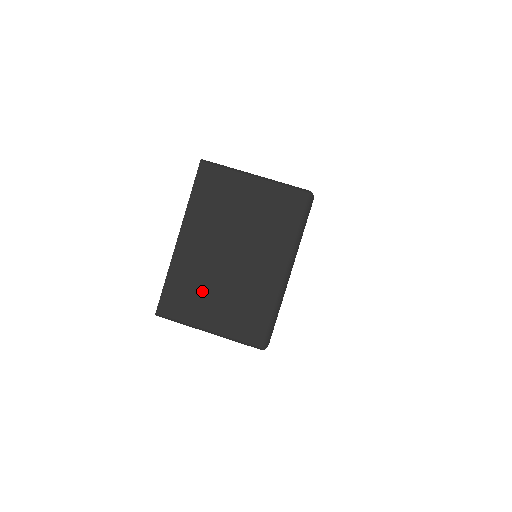
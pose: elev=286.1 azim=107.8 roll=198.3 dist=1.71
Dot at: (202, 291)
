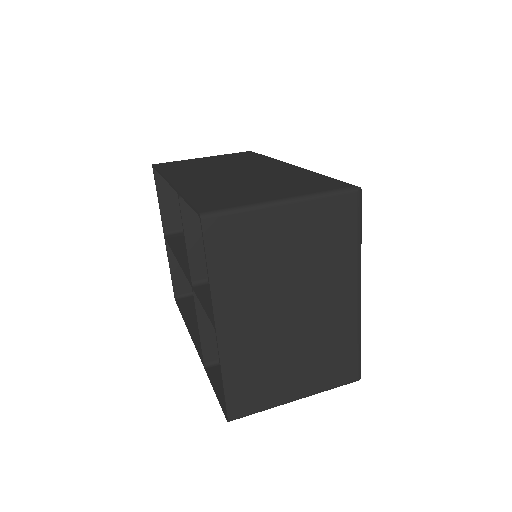
Dot at: (273, 367)
